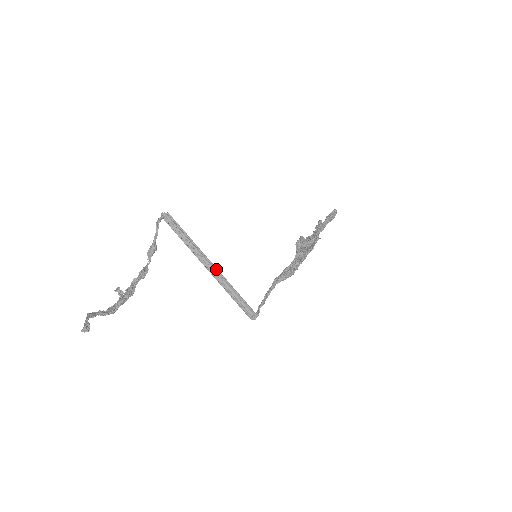
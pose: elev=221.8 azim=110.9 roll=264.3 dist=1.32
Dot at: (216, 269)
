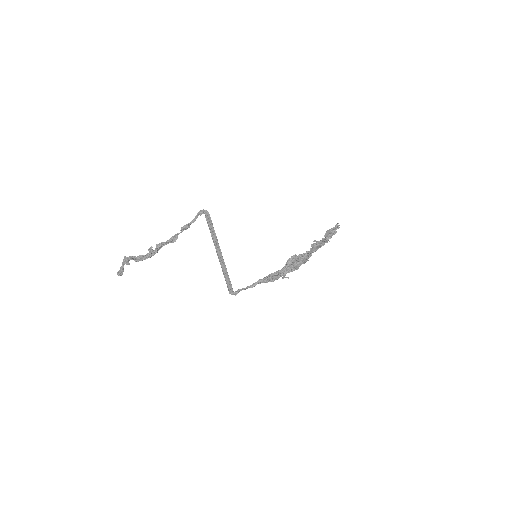
Dot at: (223, 259)
